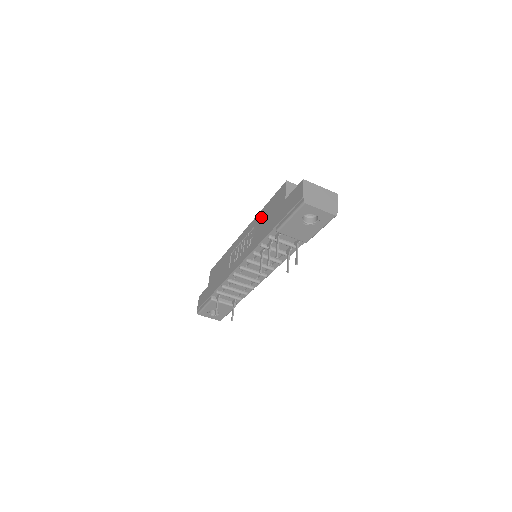
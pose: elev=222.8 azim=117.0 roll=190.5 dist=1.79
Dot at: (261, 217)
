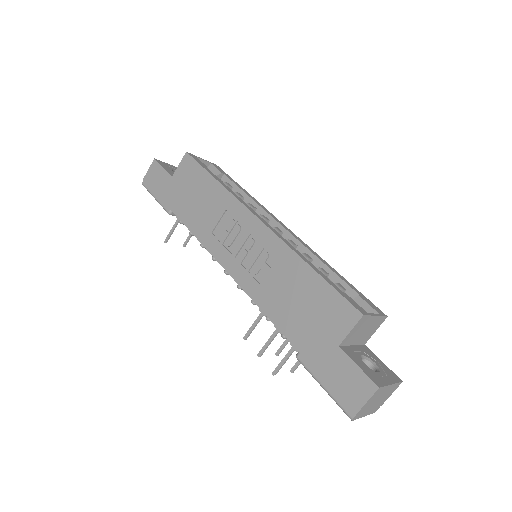
Dot at: (295, 274)
